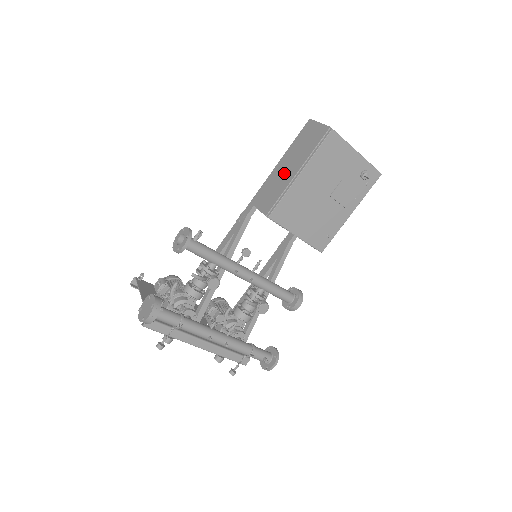
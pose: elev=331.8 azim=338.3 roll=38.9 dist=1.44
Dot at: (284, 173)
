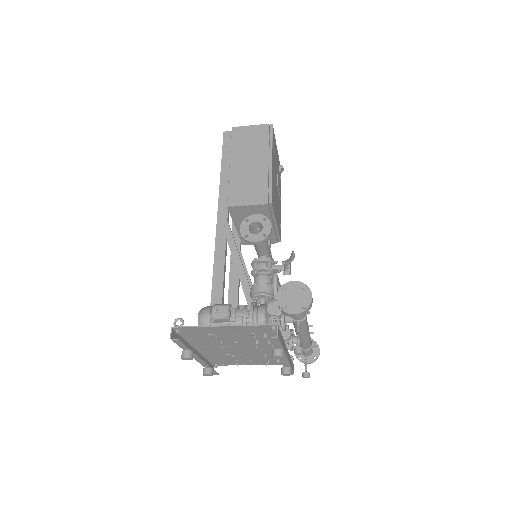
Dot at: (250, 169)
